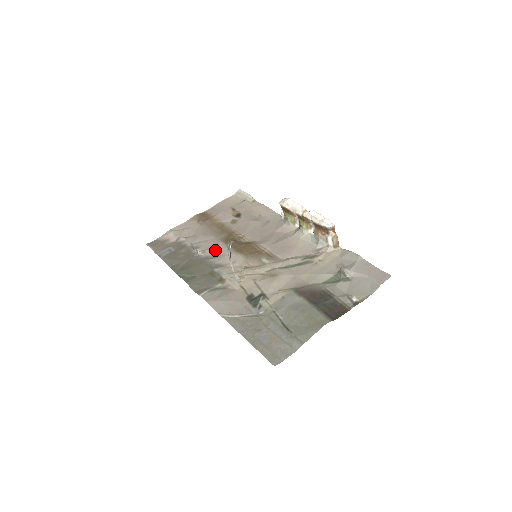
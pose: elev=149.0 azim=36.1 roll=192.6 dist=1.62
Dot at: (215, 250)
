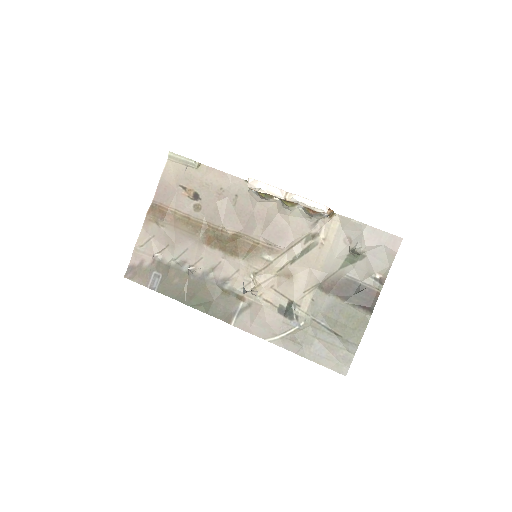
Dot at: (206, 260)
